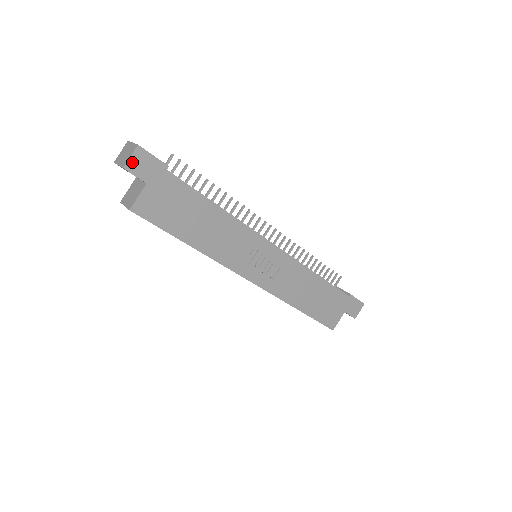
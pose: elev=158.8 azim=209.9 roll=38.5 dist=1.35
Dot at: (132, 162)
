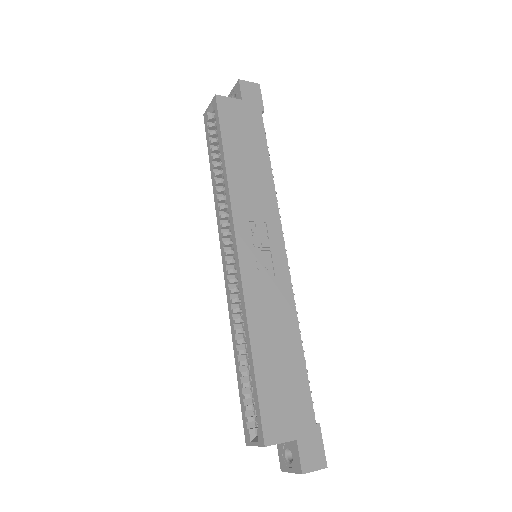
Dot at: (247, 84)
